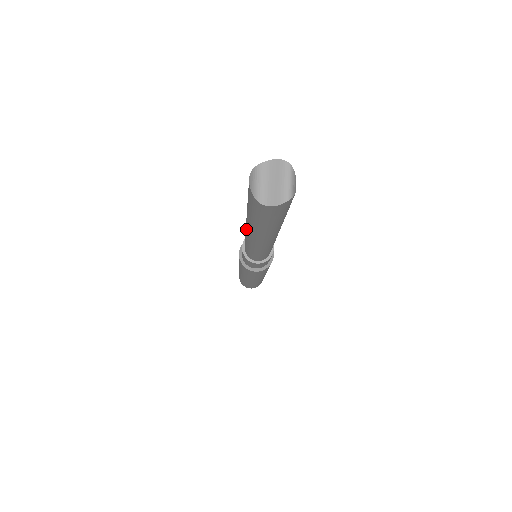
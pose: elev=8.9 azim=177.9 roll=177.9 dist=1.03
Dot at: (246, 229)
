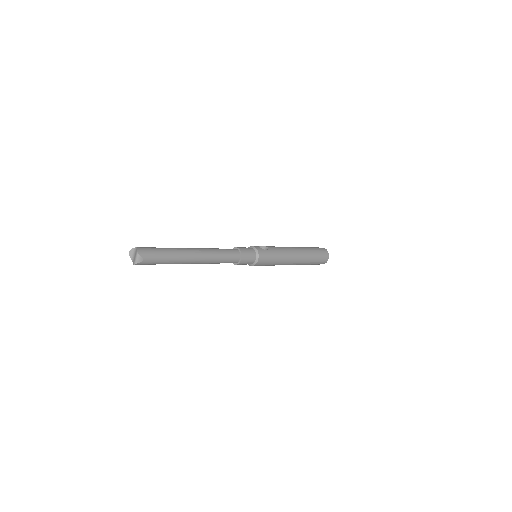
Dot at: occluded
